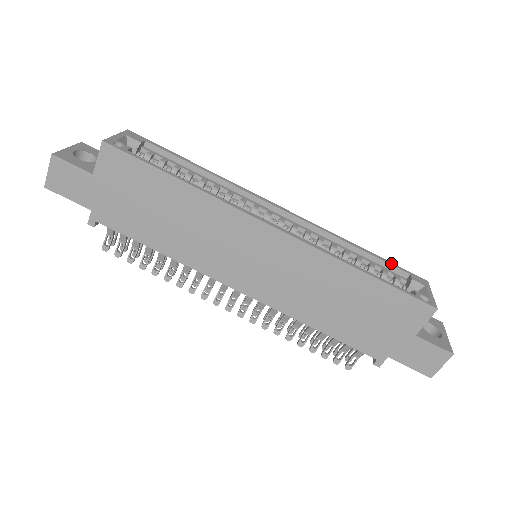
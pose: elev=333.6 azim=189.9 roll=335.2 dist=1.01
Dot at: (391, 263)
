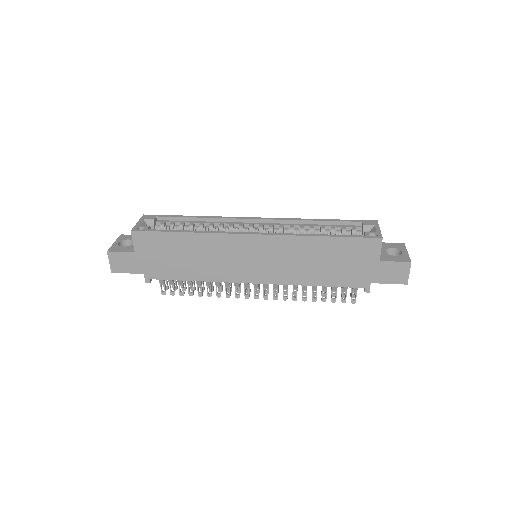
Dot at: (346, 220)
